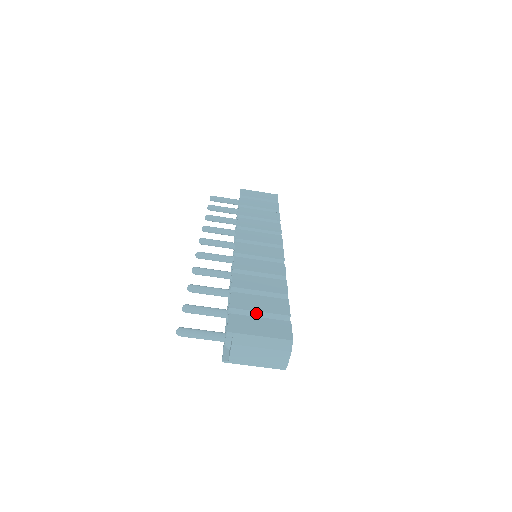
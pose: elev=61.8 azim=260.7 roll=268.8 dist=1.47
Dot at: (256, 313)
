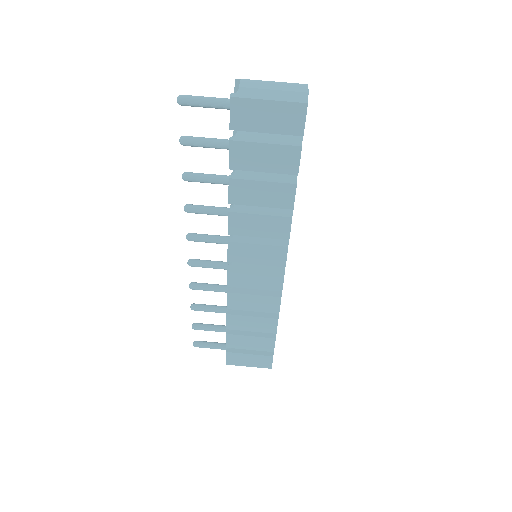
Dot at: occluded
